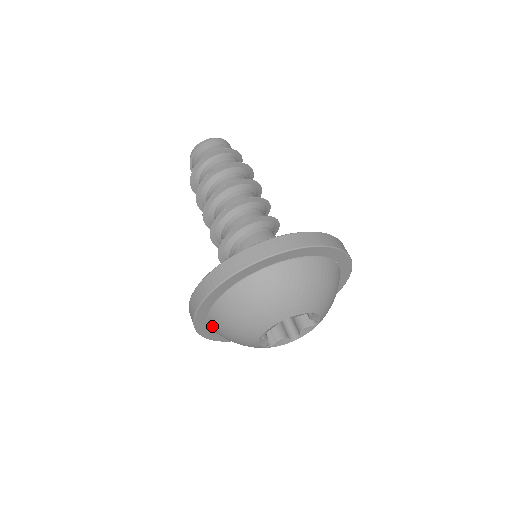
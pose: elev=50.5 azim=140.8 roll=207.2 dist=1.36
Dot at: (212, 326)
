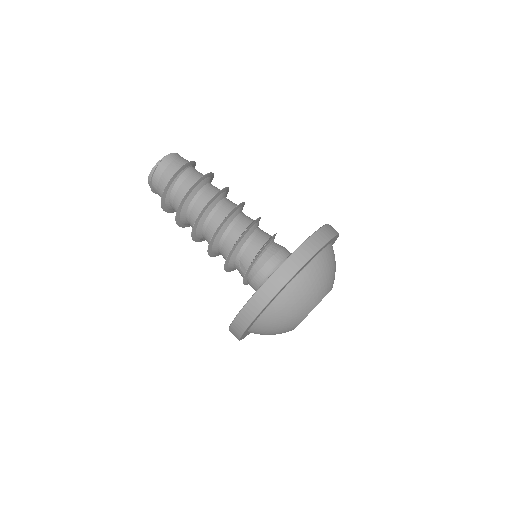
Dot at: occluded
